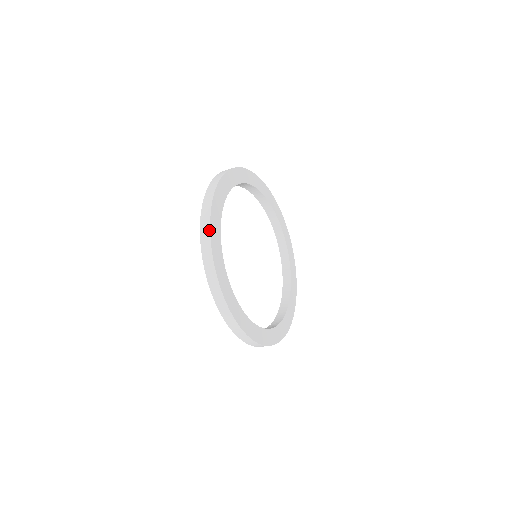
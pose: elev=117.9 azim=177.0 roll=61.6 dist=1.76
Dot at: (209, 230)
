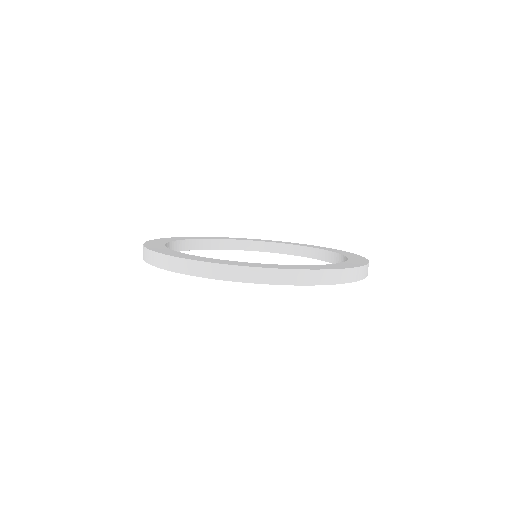
Dot at: occluded
